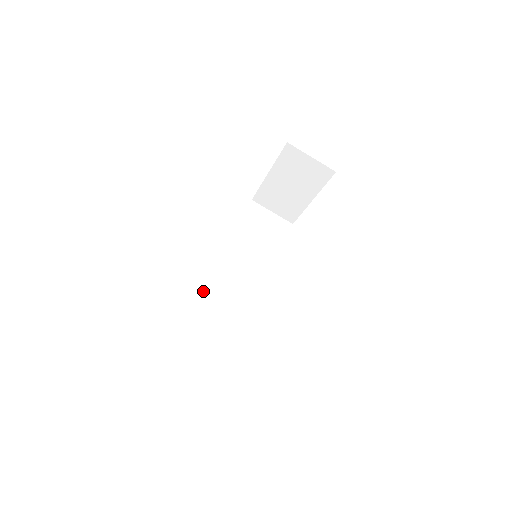
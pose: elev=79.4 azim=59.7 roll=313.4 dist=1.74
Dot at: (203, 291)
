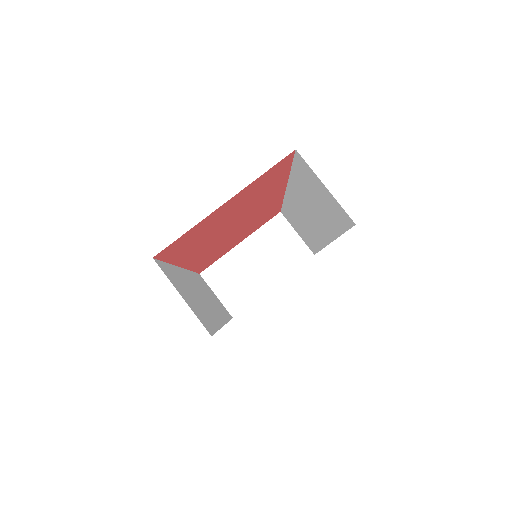
Dot at: (175, 267)
